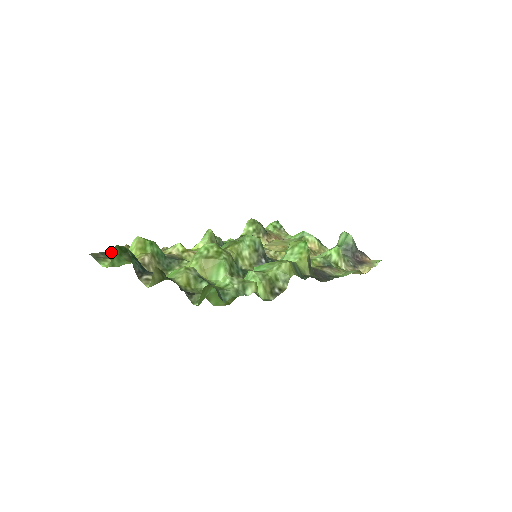
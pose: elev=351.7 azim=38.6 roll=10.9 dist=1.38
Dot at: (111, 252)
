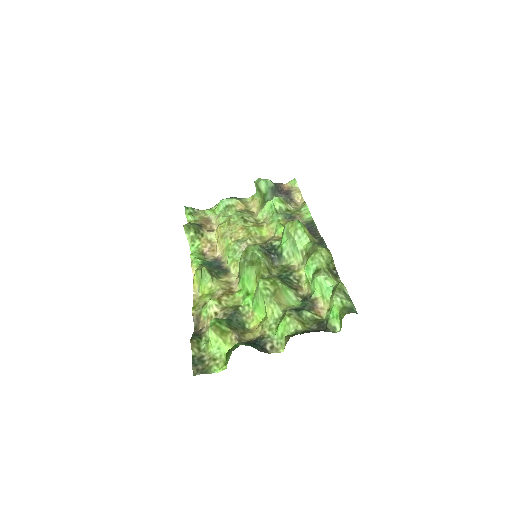
Dot at: (193, 357)
